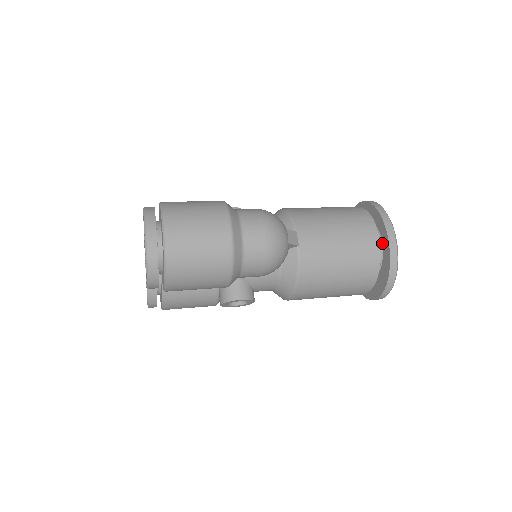
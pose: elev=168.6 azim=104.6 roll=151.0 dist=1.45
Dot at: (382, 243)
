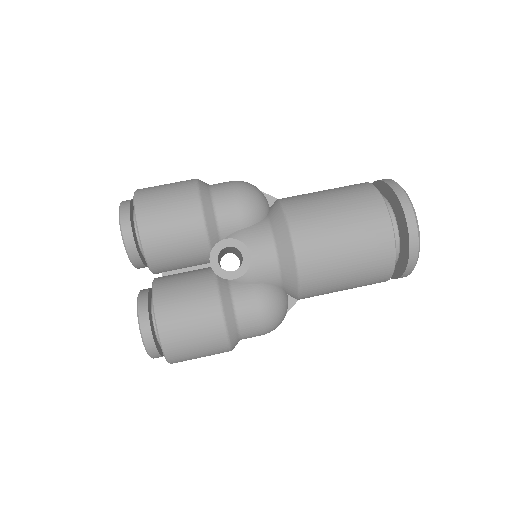
Dot at: occluded
